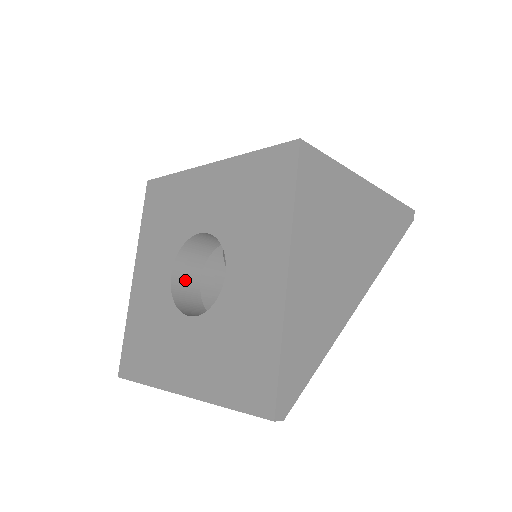
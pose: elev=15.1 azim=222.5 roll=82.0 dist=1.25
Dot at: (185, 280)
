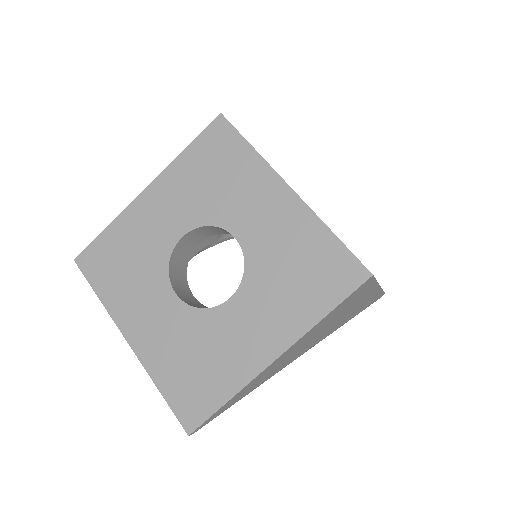
Dot at: (189, 242)
